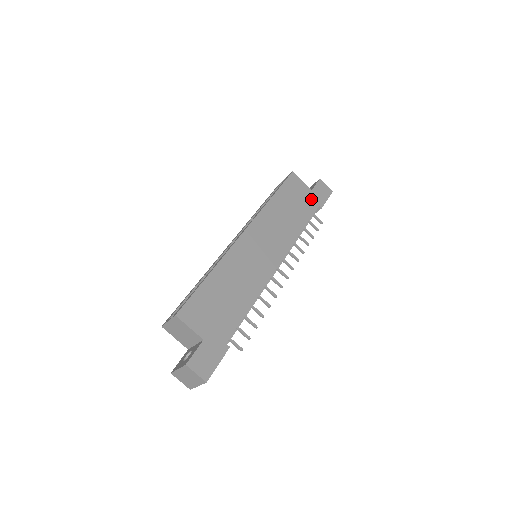
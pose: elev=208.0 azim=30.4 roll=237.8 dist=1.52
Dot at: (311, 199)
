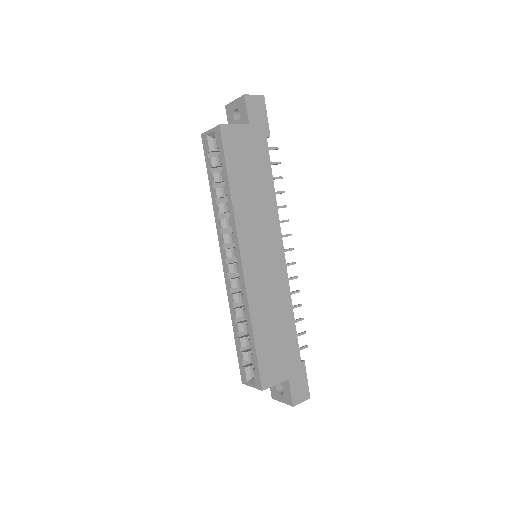
Dot at: (256, 138)
